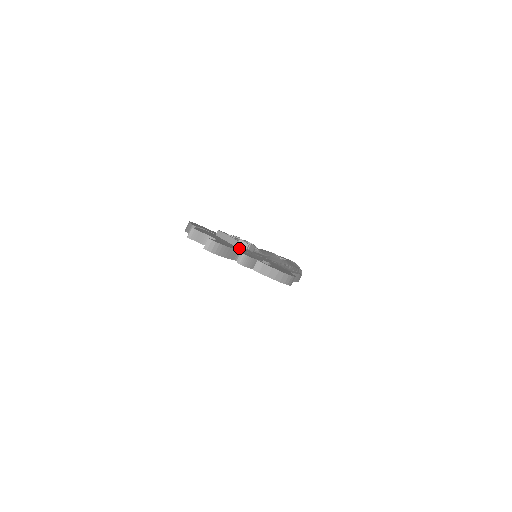
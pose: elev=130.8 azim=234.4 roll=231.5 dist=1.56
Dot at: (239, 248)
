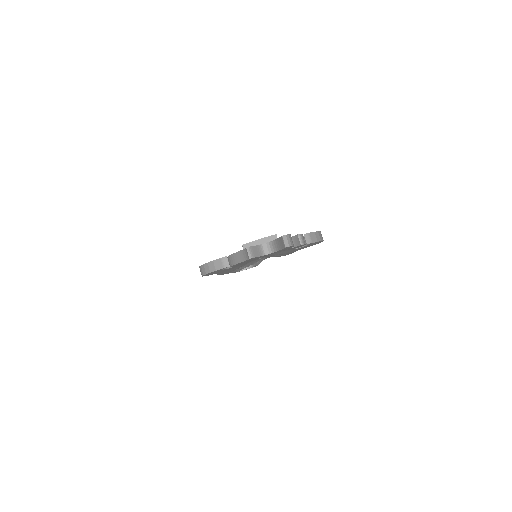
Dot at: occluded
